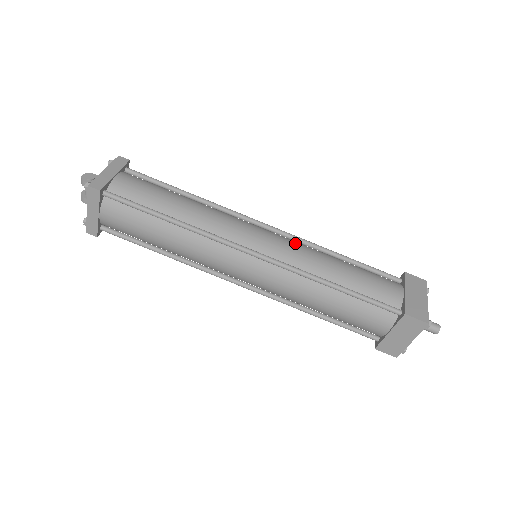
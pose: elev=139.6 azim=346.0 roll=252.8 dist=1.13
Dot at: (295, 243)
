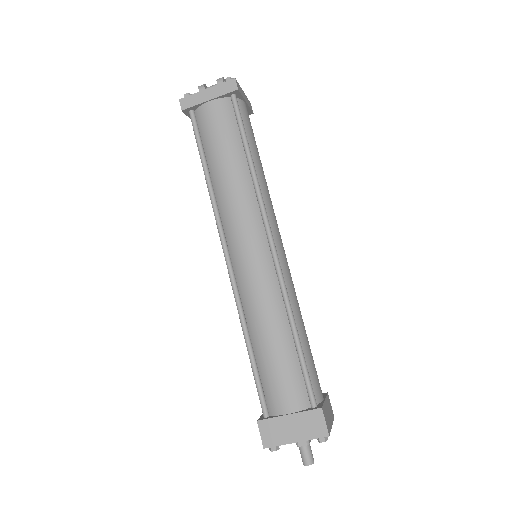
Dot at: occluded
